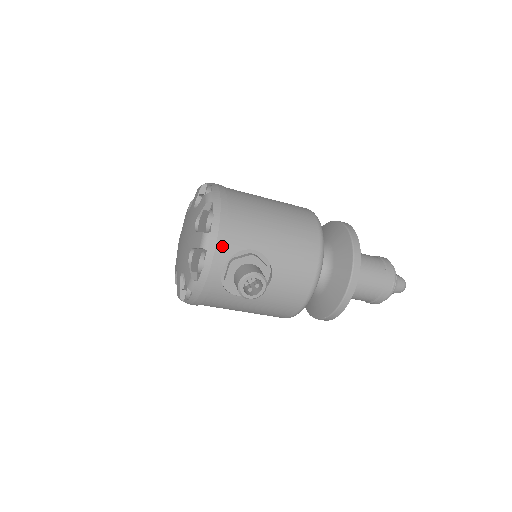
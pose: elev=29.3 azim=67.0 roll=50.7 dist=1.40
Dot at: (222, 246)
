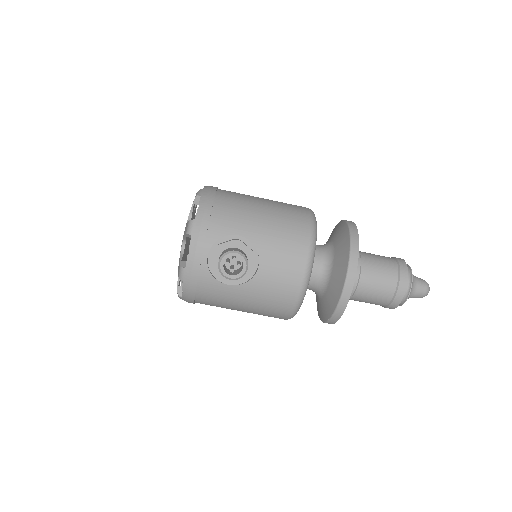
Dot at: (206, 231)
